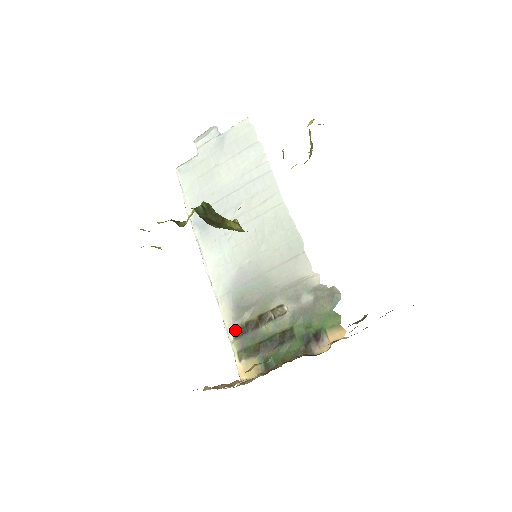
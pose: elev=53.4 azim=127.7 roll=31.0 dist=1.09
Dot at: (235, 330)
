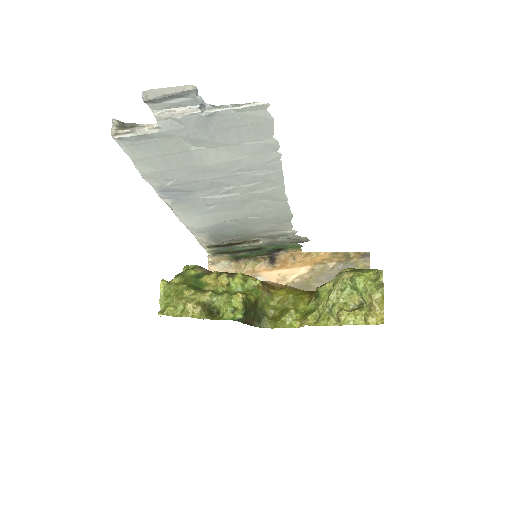
Dot at: (211, 247)
